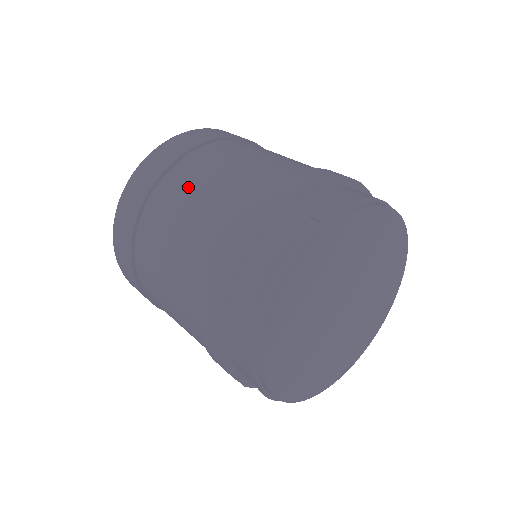
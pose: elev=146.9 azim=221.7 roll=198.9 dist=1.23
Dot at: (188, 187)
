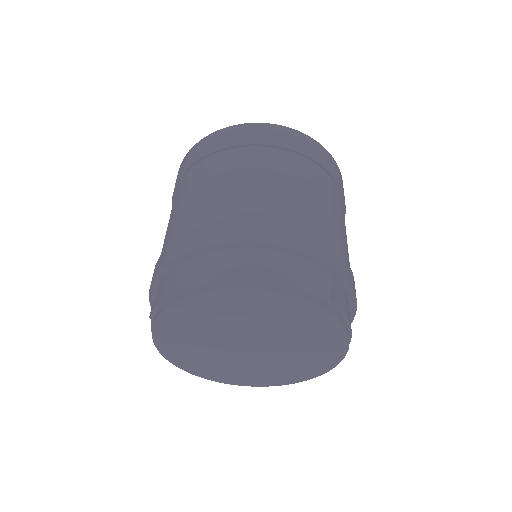
Dot at: occluded
